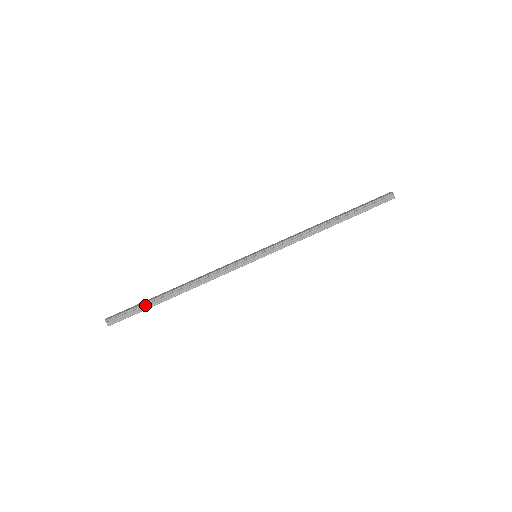
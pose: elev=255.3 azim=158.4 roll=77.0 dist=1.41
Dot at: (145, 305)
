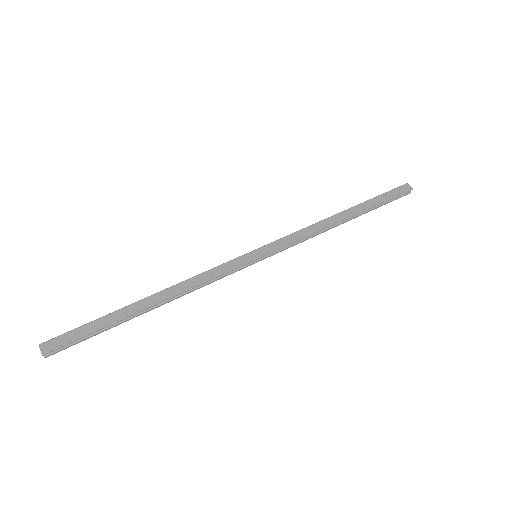
Dot at: (104, 327)
